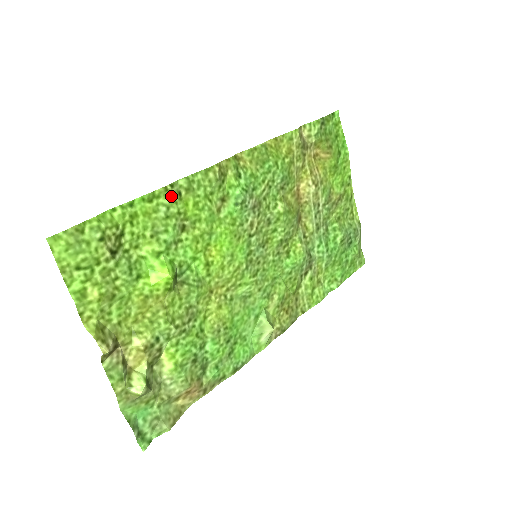
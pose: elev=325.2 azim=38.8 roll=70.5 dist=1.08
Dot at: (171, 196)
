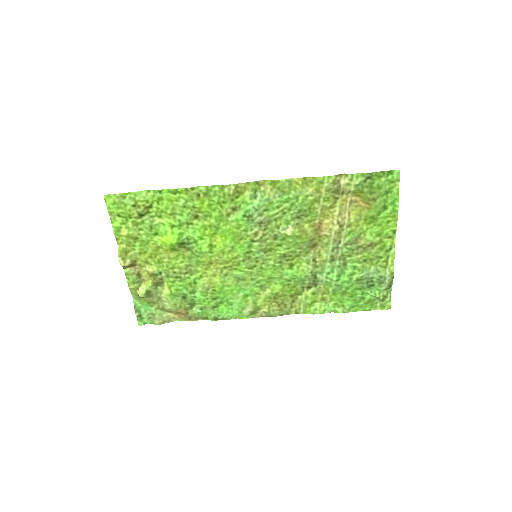
Dot at: (190, 195)
